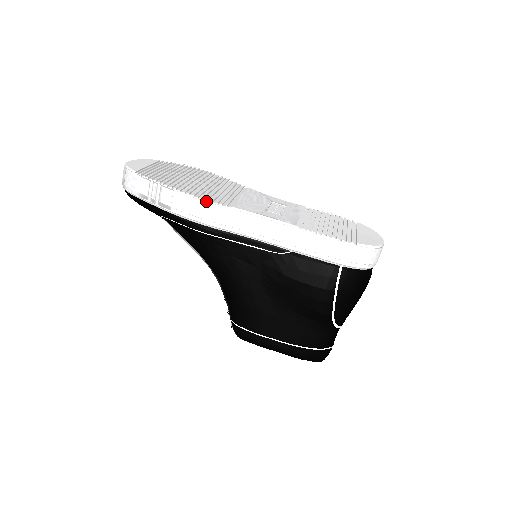
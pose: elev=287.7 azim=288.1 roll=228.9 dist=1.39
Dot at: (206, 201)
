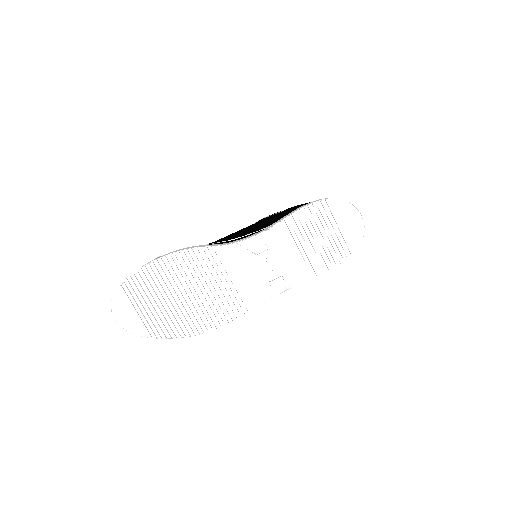
Dot at: occluded
